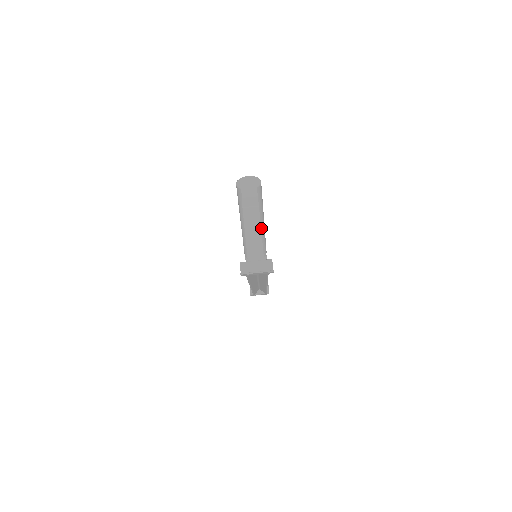
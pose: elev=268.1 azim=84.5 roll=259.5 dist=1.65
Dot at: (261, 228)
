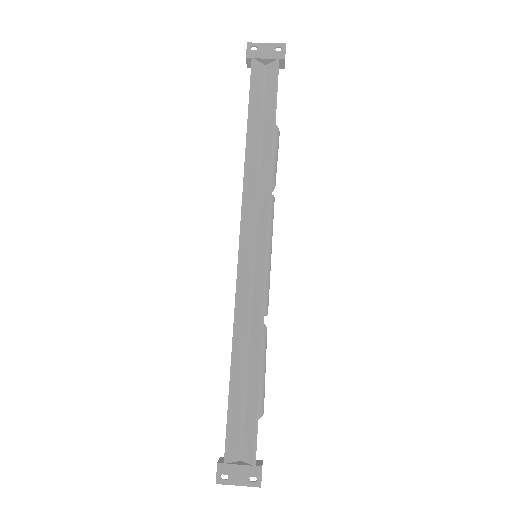
Dot at: occluded
